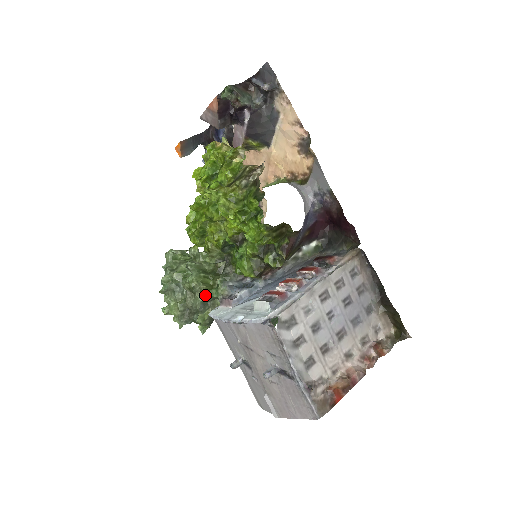
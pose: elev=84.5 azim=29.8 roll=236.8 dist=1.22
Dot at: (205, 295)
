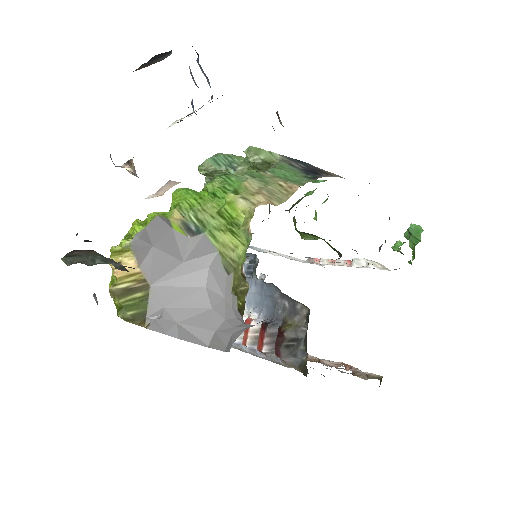
Dot at: occluded
